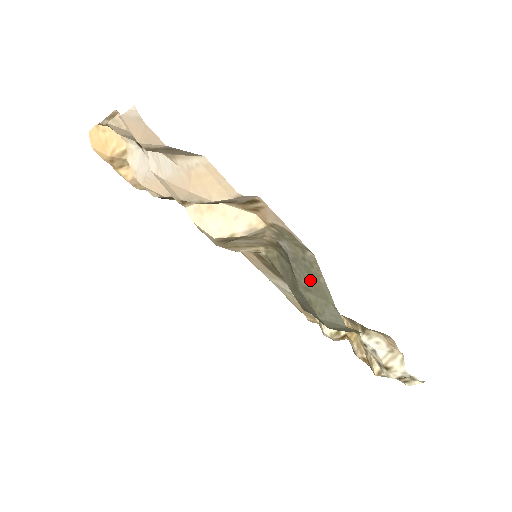
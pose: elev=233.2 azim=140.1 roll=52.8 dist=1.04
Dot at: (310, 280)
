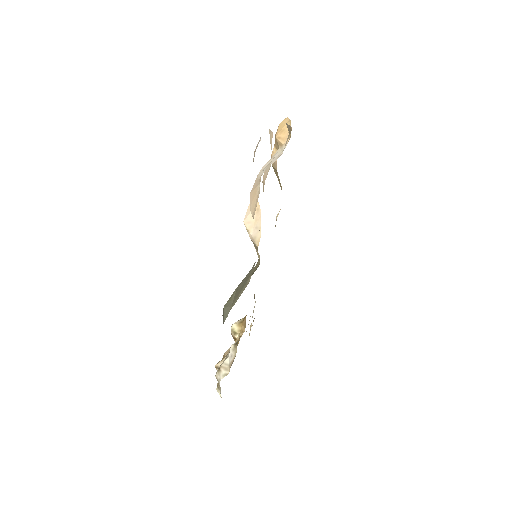
Dot at: (240, 289)
